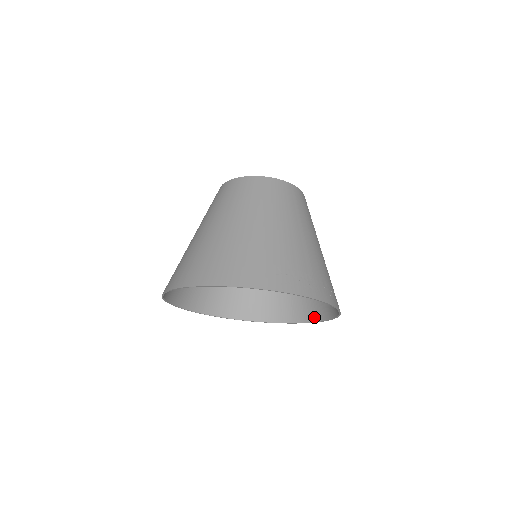
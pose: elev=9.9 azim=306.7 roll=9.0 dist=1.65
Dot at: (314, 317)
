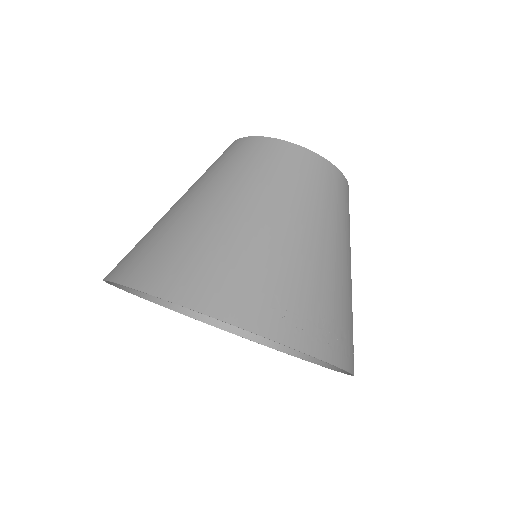
Dot at: occluded
